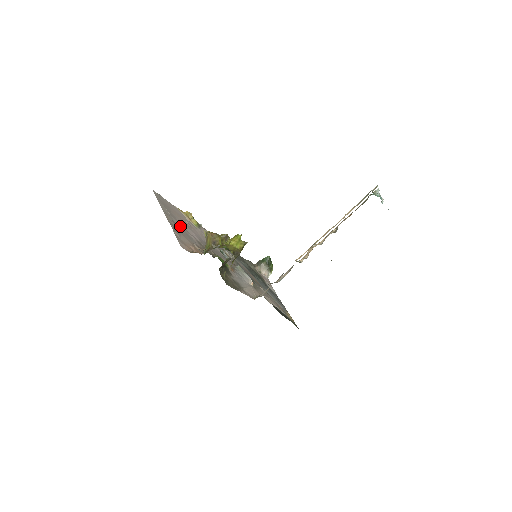
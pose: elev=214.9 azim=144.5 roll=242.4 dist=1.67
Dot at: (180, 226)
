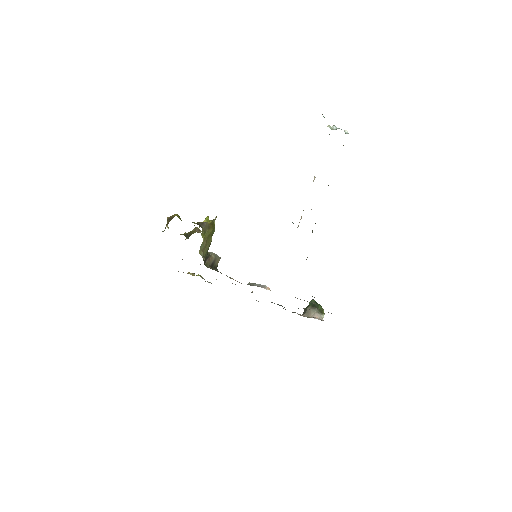
Dot at: occluded
